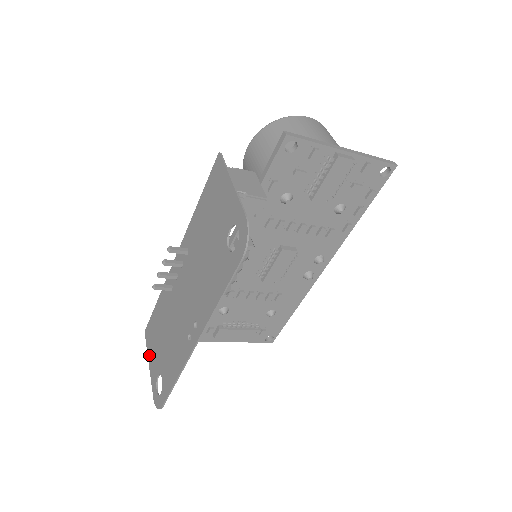
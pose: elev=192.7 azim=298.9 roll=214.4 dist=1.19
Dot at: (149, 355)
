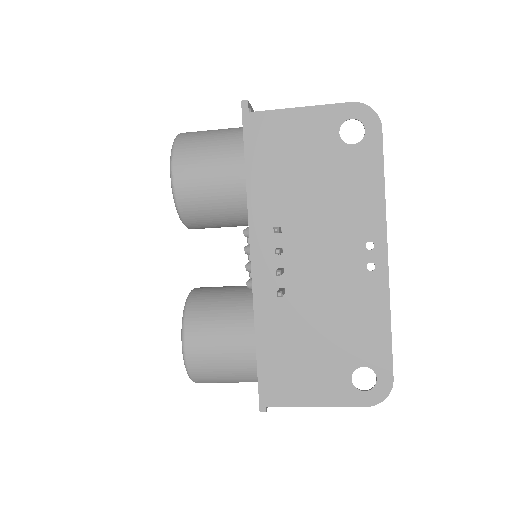
Dot at: (307, 400)
